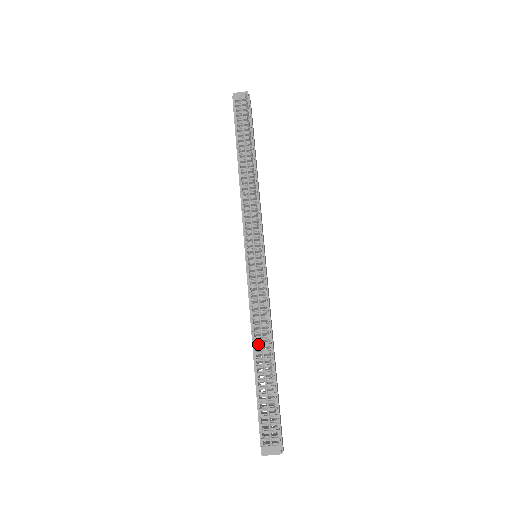
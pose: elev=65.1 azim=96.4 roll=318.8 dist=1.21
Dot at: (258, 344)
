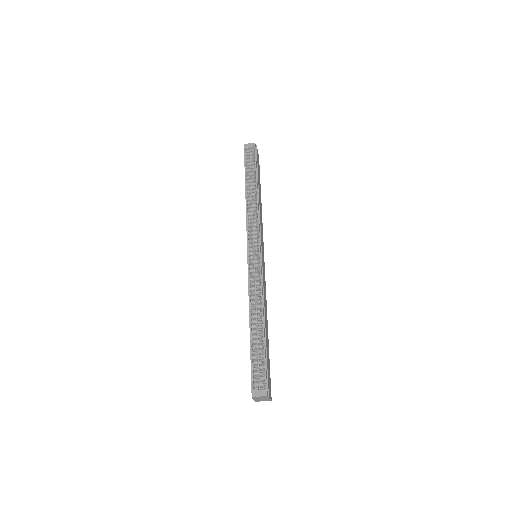
Dot at: (253, 316)
